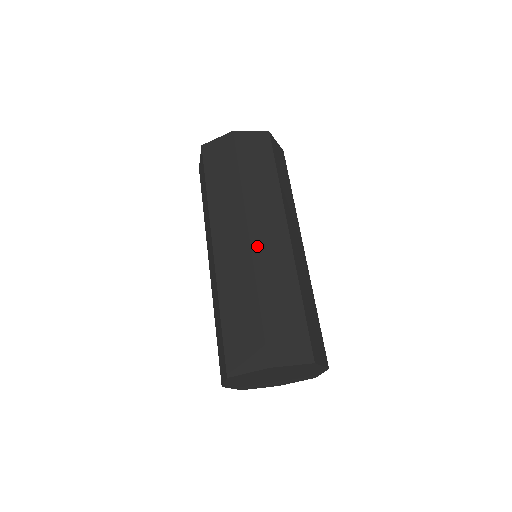
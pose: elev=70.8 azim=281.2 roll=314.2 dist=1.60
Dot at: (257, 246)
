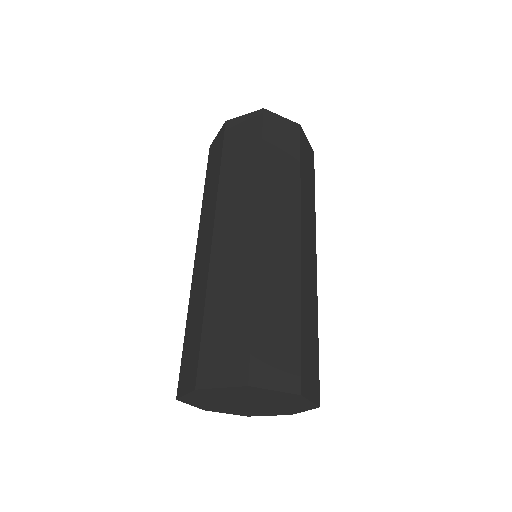
Dot at: (218, 244)
